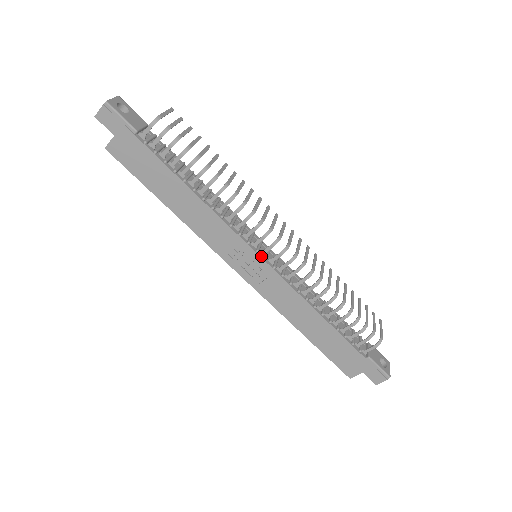
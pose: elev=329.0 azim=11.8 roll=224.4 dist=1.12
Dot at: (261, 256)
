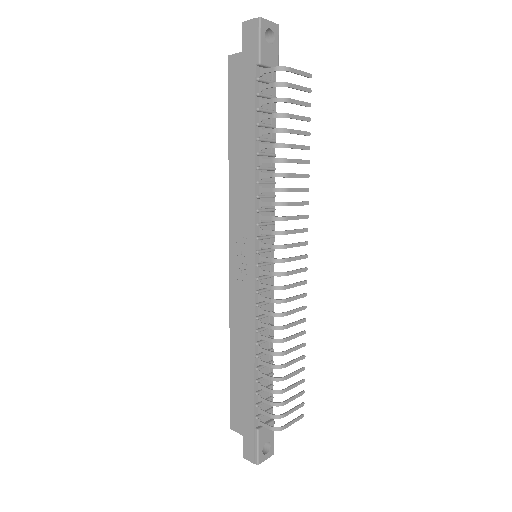
Dot at: (256, 259)
